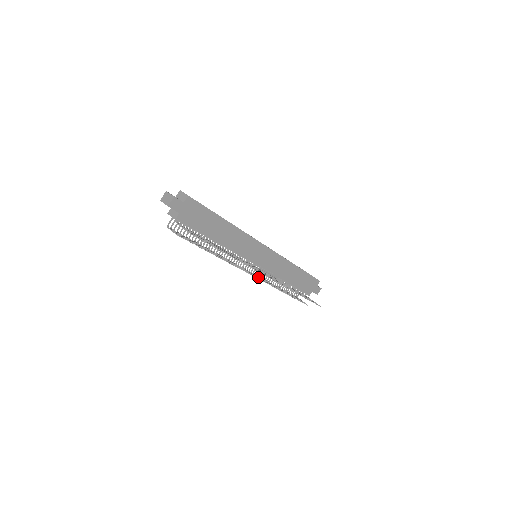
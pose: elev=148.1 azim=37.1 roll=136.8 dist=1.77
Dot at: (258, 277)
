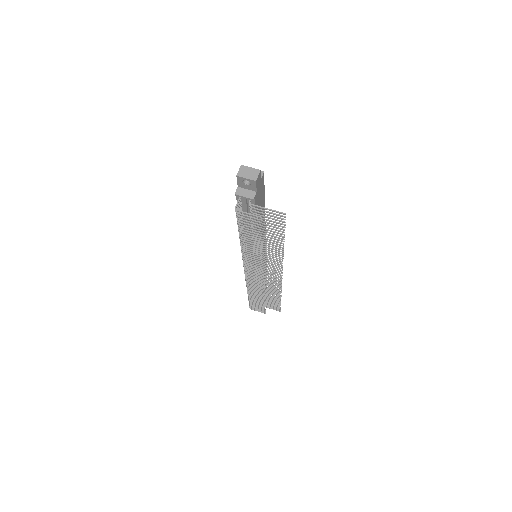
Dot at: (258, 280)
